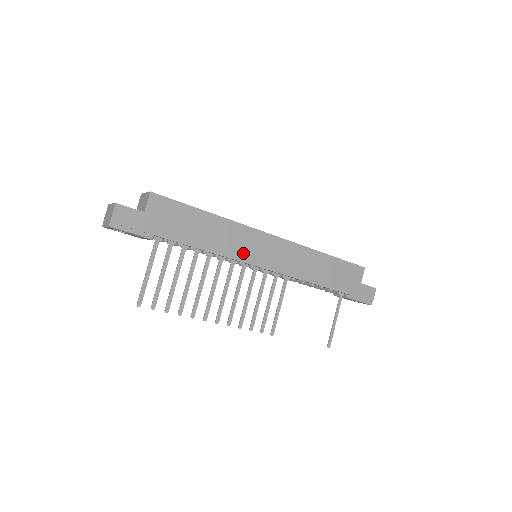
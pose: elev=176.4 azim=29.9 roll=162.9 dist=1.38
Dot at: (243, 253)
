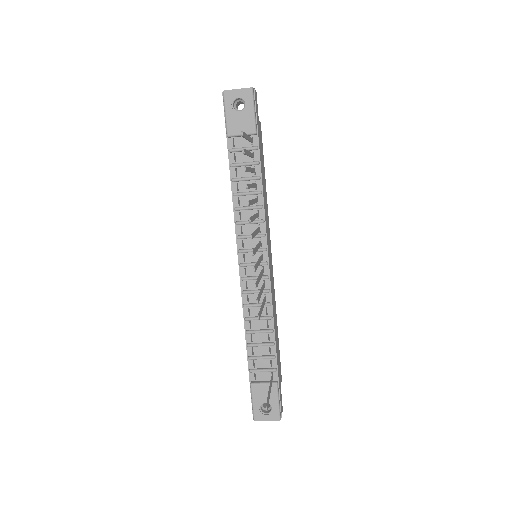
Dot at: (267, 232)
